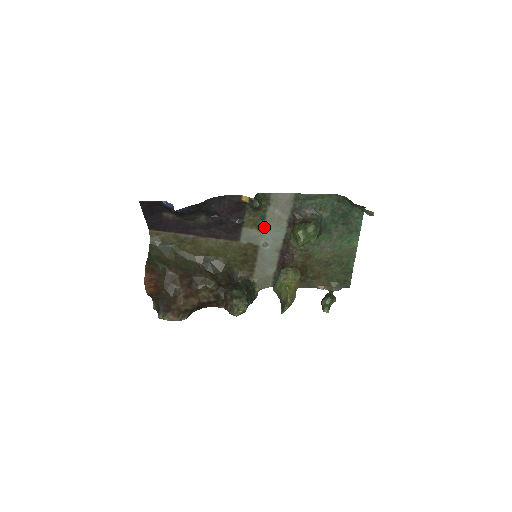
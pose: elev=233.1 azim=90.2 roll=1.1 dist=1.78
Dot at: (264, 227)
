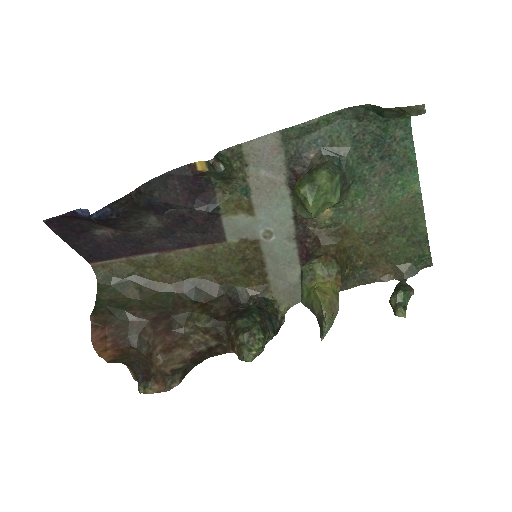
Dot at: (254, 206)
